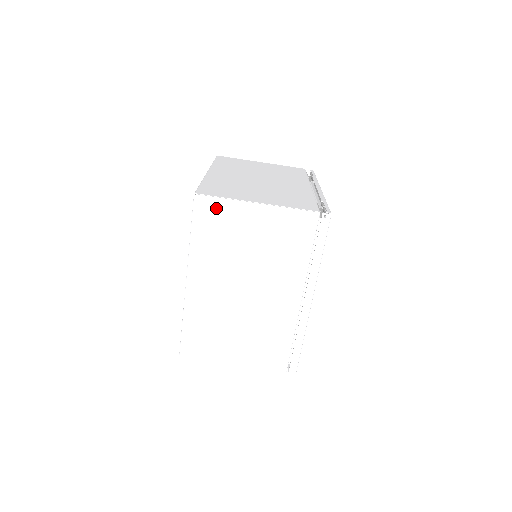
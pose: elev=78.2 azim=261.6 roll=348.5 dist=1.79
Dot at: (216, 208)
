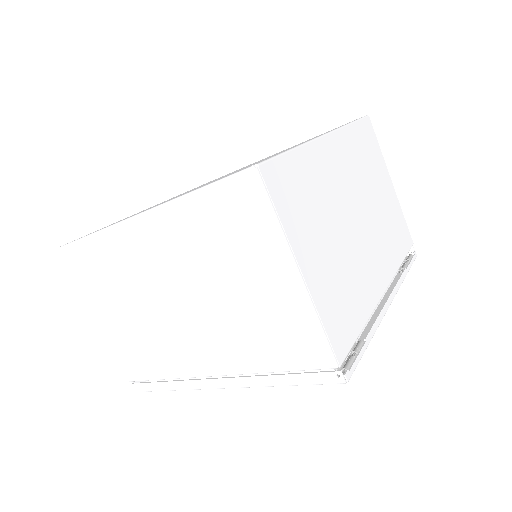
Dot at: (256, 211)
